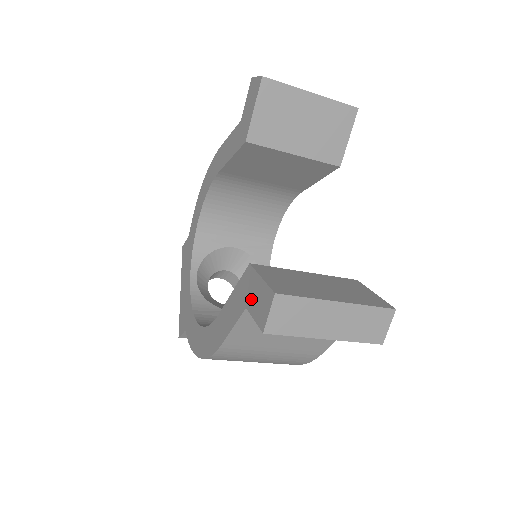
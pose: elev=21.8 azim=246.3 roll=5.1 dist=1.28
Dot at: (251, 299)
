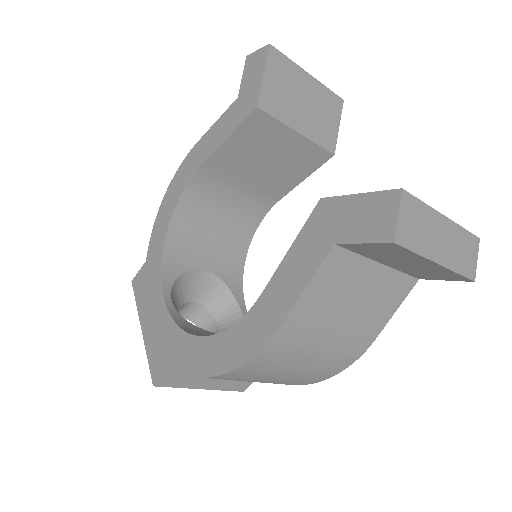
Dot at: (344, 227)
